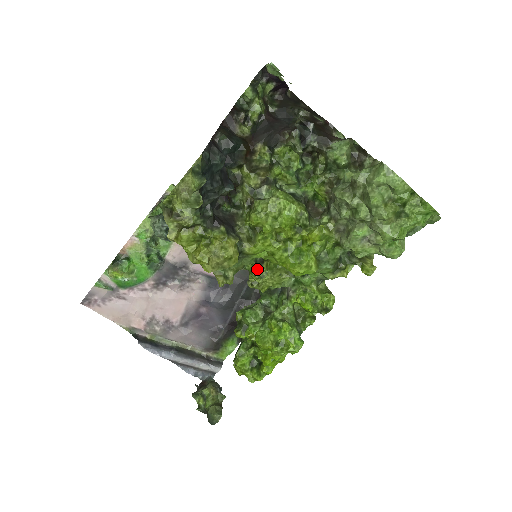
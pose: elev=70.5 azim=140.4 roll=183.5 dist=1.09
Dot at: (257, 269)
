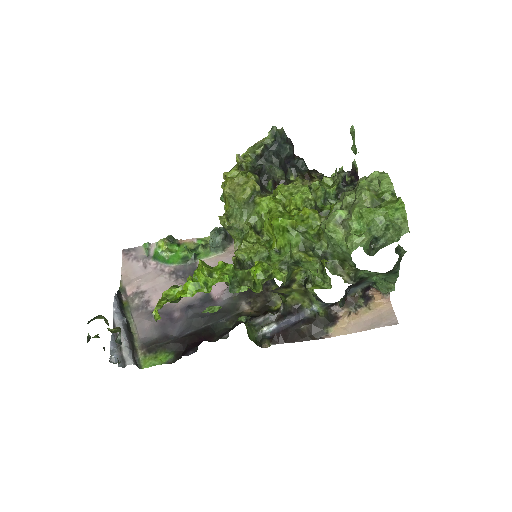
Dot at: (250, 234)
